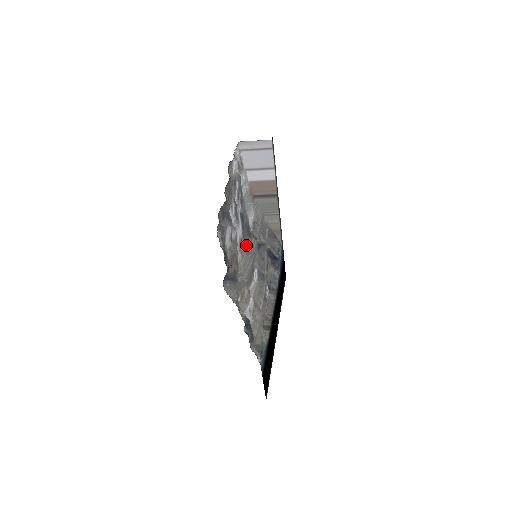
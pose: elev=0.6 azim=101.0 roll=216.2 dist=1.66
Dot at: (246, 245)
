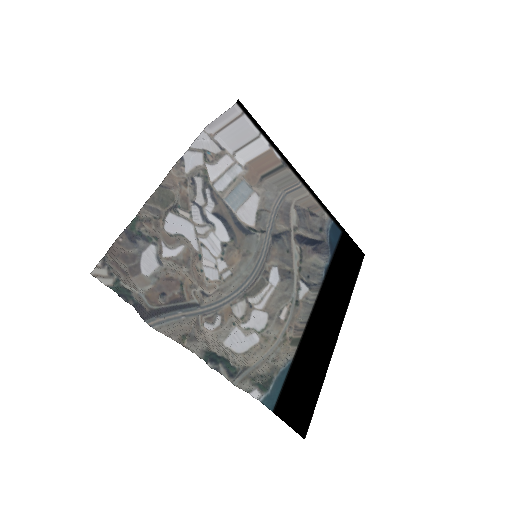
Dot at: (241, 247)
